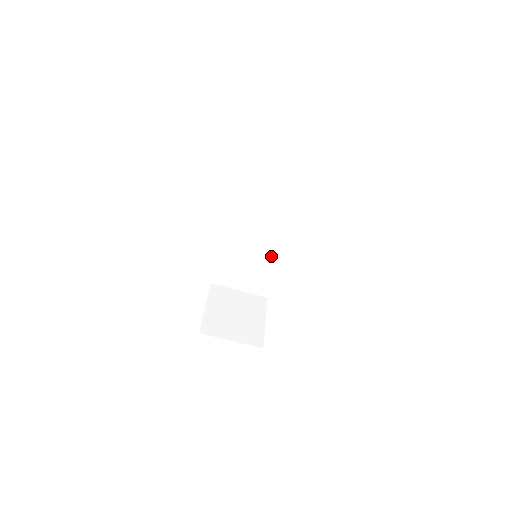
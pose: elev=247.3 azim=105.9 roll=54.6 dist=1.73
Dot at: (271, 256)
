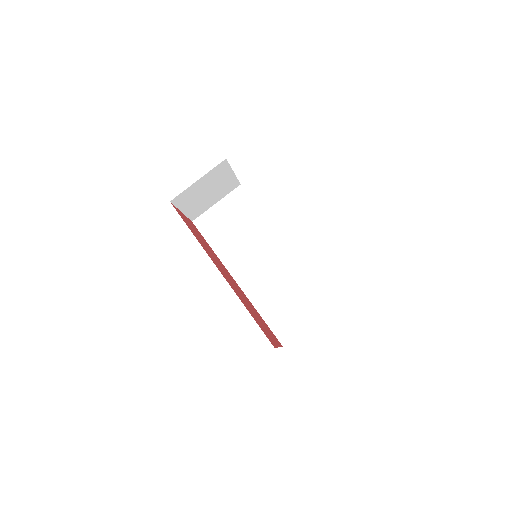
Dot at: (290, 268)
